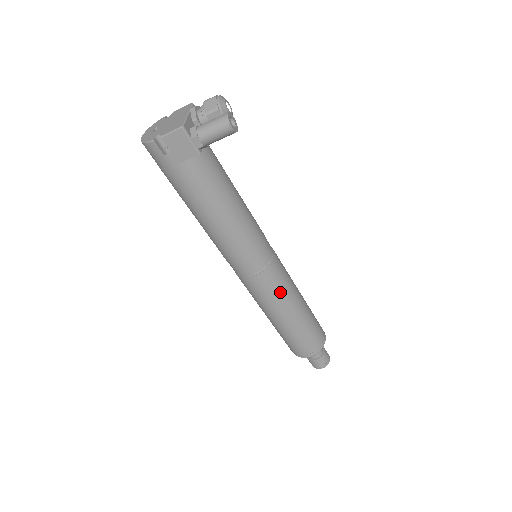
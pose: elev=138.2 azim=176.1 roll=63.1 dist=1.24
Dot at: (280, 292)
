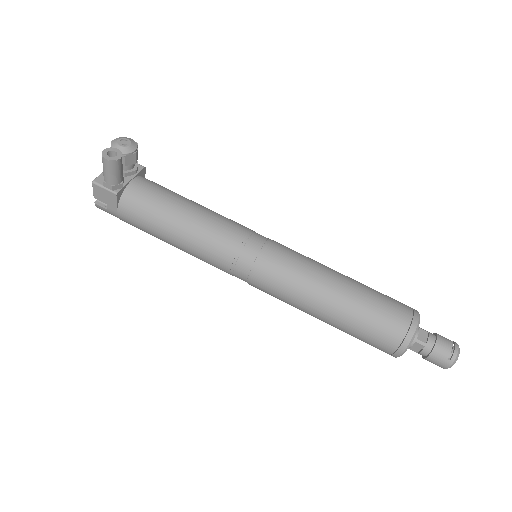
Dot at: (291, 284)
